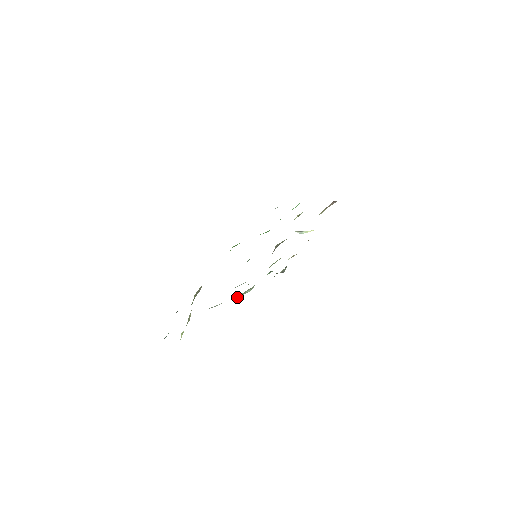
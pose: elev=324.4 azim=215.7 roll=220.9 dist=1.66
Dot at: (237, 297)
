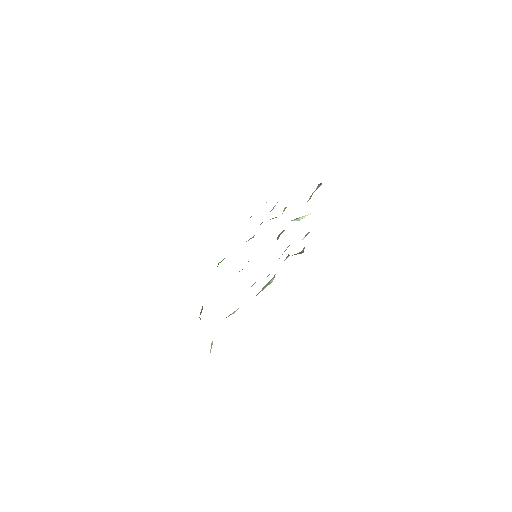
Dot at: occluded
